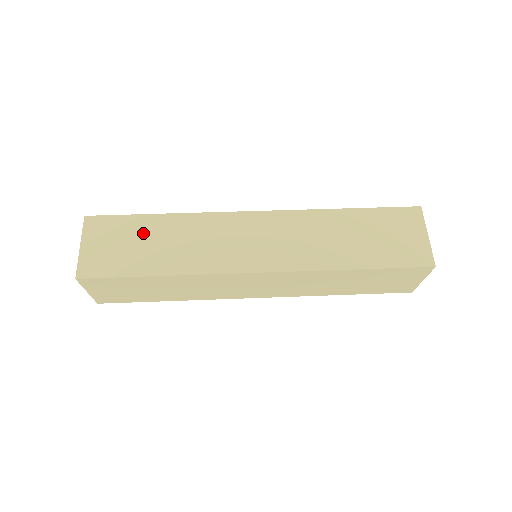
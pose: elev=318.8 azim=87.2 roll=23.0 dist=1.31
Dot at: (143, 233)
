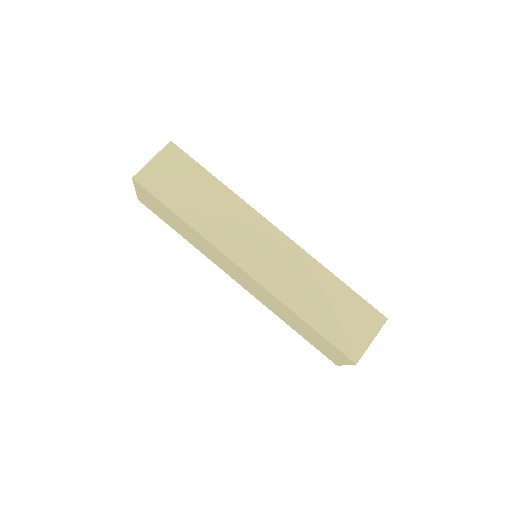
Dot at: (196, 183)
